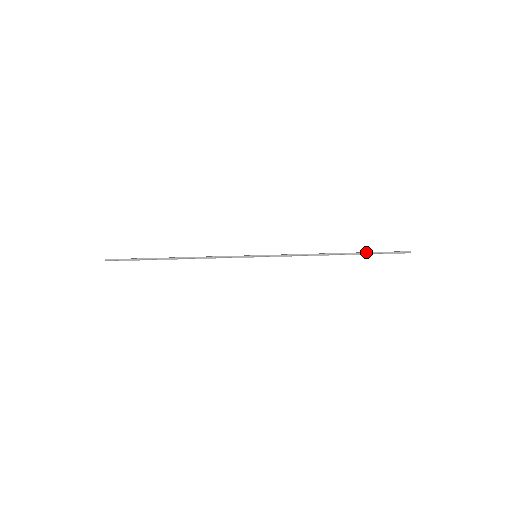
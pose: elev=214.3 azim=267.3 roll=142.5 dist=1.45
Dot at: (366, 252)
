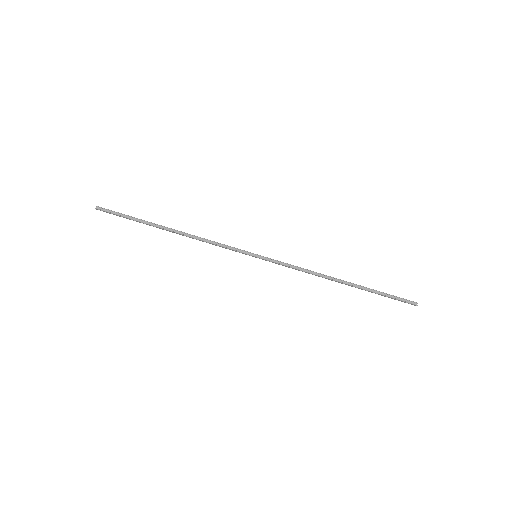
Dot at: (371, 289)
